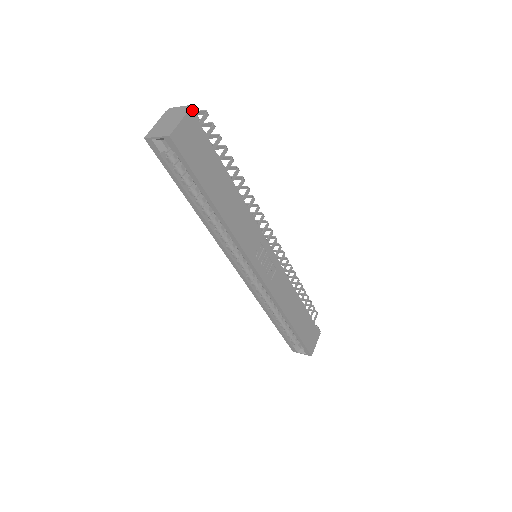
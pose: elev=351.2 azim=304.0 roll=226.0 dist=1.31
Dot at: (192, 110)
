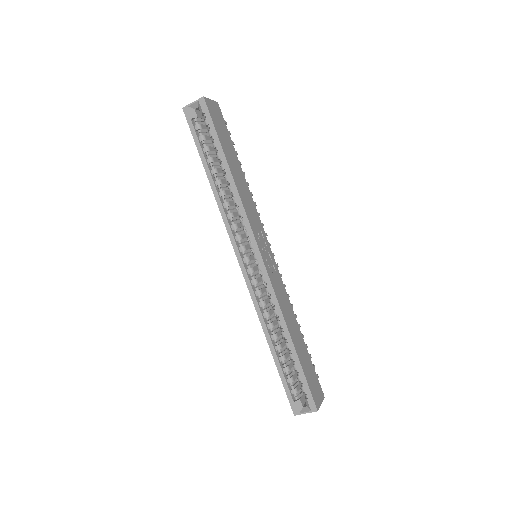
Dot at: (218, 105)
